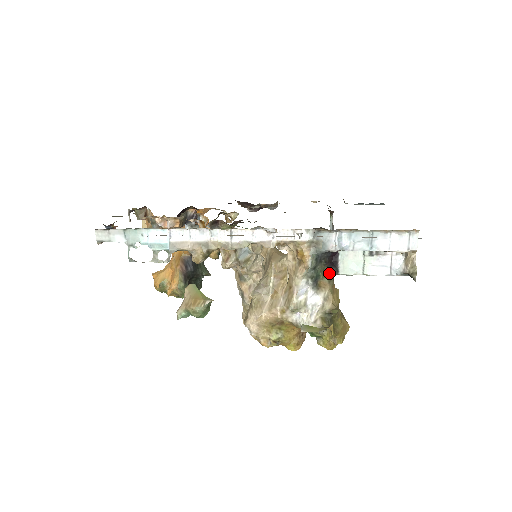
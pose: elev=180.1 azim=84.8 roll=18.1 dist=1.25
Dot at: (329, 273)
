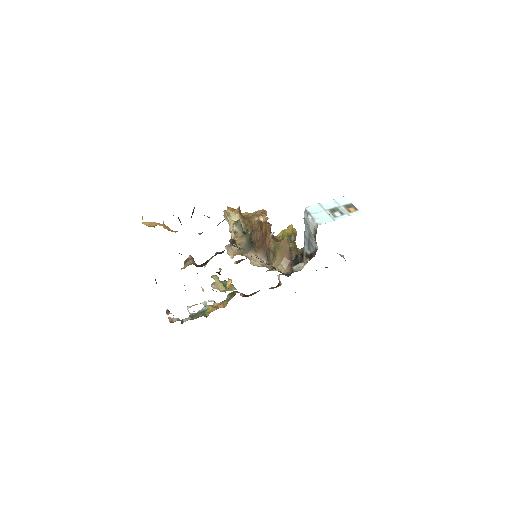
Dot at: occluded
